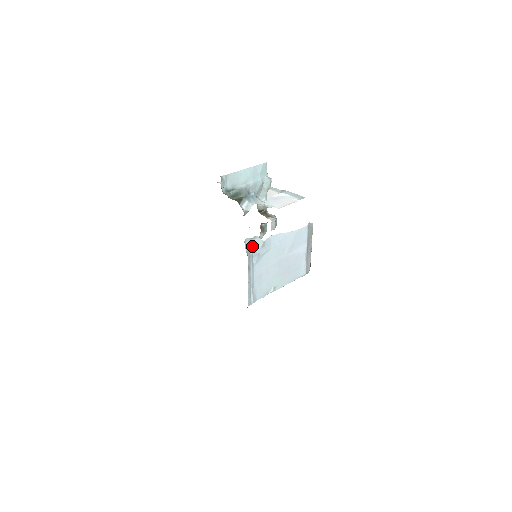
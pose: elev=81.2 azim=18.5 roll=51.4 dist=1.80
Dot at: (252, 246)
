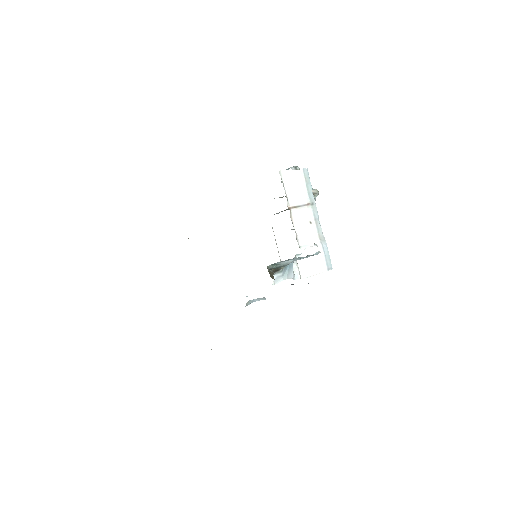
Dot at: (255, 299)
